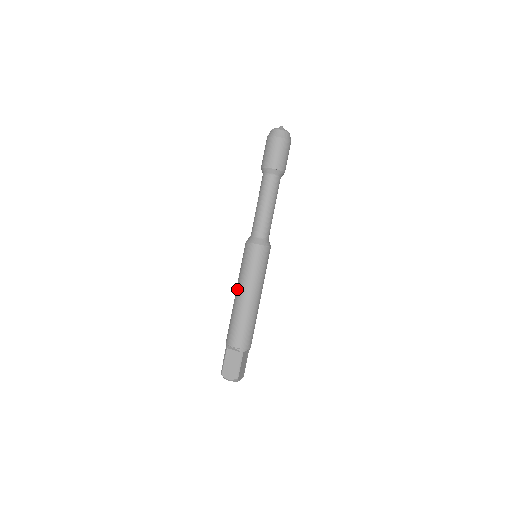
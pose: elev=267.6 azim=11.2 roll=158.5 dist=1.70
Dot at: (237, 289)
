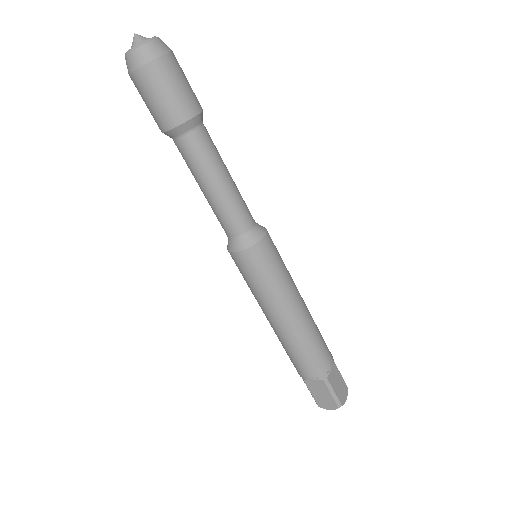
Dot at: occluded
